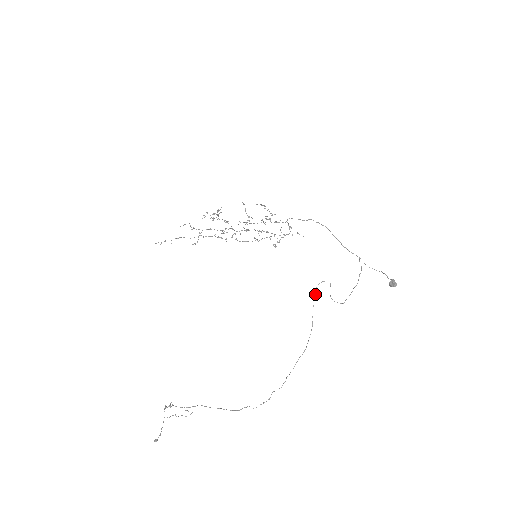
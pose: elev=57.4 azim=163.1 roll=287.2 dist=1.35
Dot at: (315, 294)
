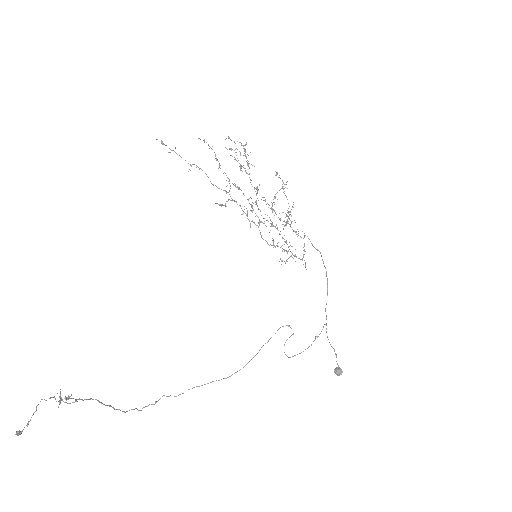
Dot at: (275, 333)
